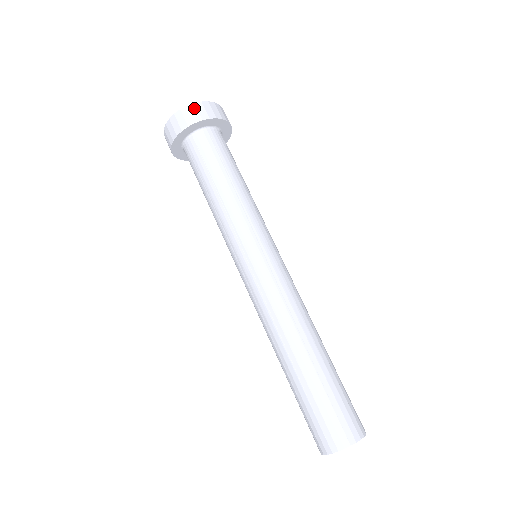
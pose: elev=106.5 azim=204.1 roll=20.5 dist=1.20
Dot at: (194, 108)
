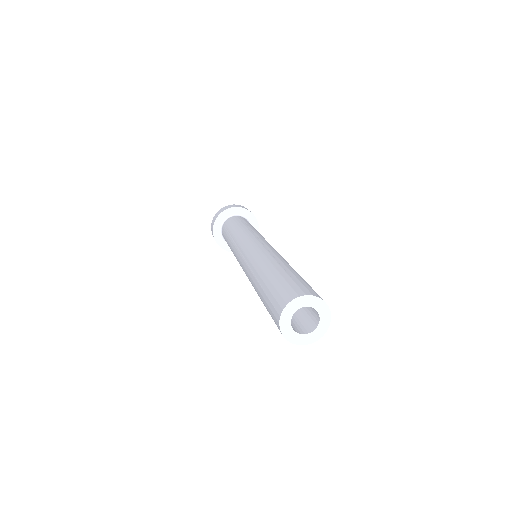
Dot at: (233, 205)
